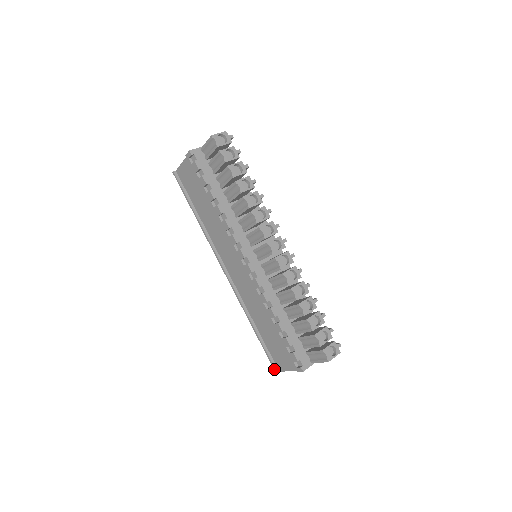
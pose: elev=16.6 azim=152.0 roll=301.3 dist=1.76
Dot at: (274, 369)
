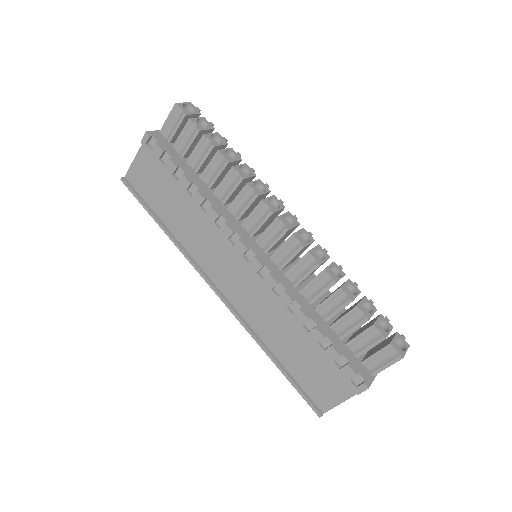
Dot at: (315, 412)
